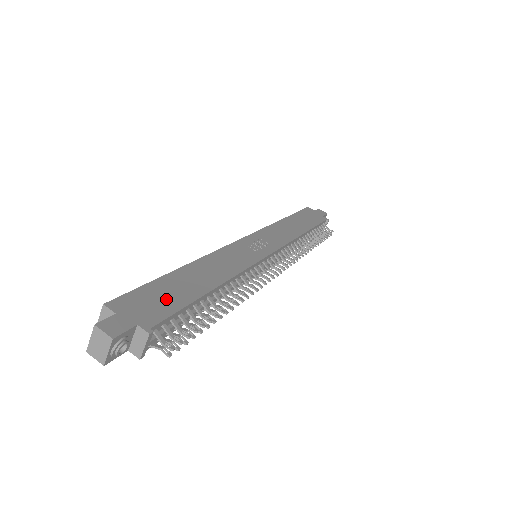
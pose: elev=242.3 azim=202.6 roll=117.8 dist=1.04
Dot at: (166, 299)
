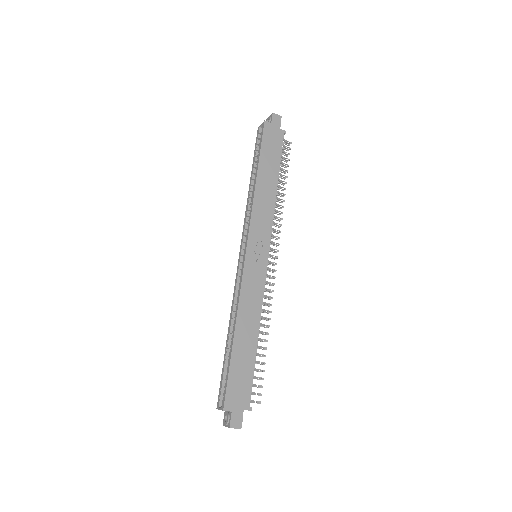
Dot at: (243, 377)
